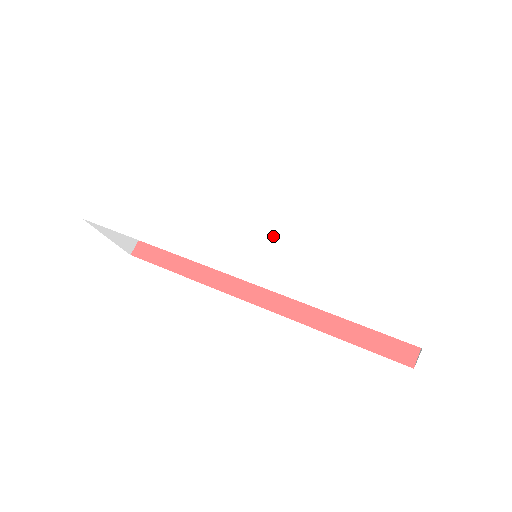
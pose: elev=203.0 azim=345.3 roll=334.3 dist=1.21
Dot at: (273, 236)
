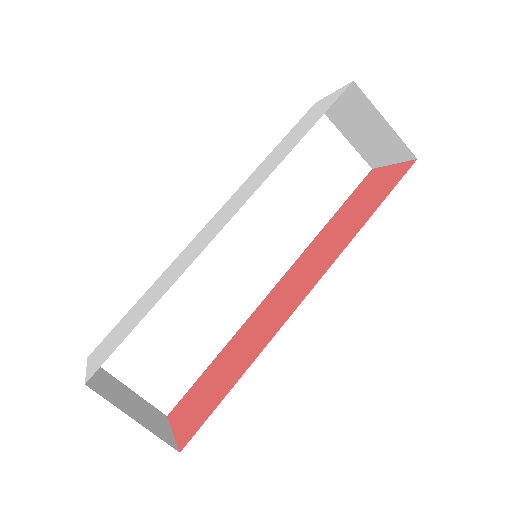
Dot at: (235, 199)
